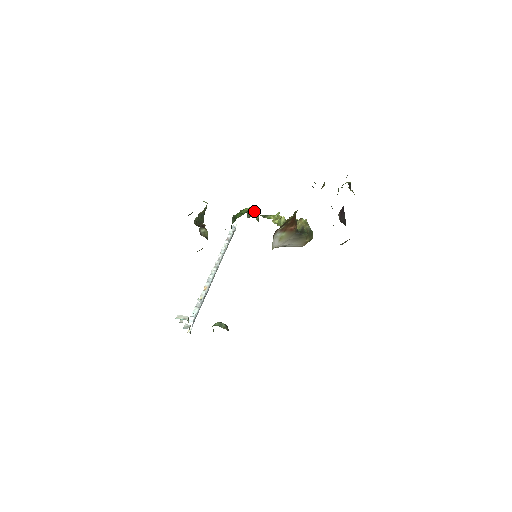
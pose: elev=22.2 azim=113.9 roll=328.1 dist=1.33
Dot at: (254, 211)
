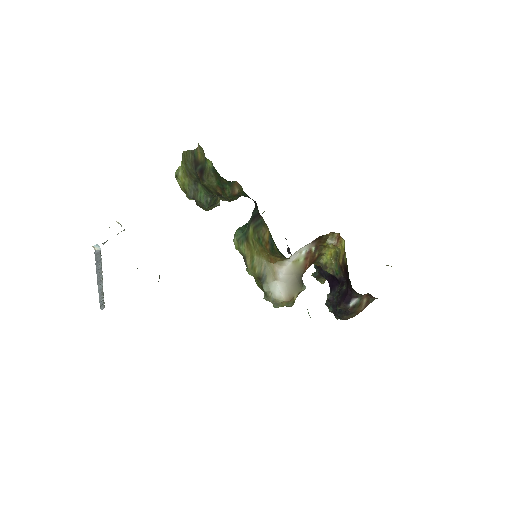
Dot at: occluded
